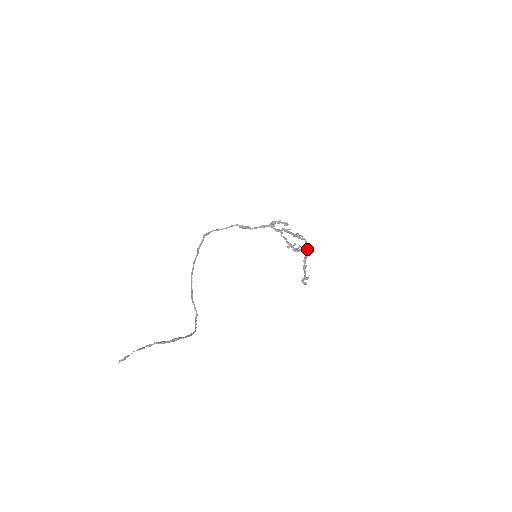
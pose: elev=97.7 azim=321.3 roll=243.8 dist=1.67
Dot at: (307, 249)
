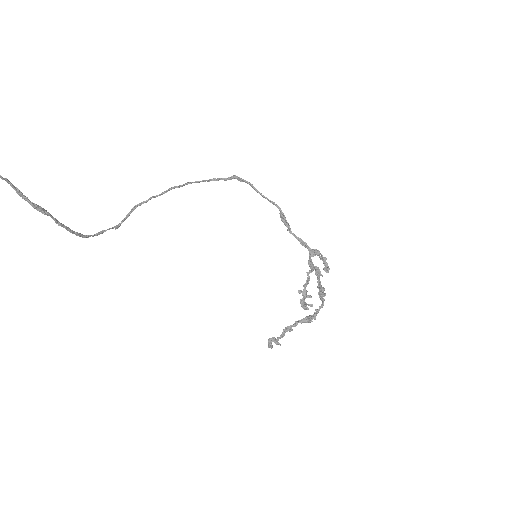
Dot at: (313, 315)
